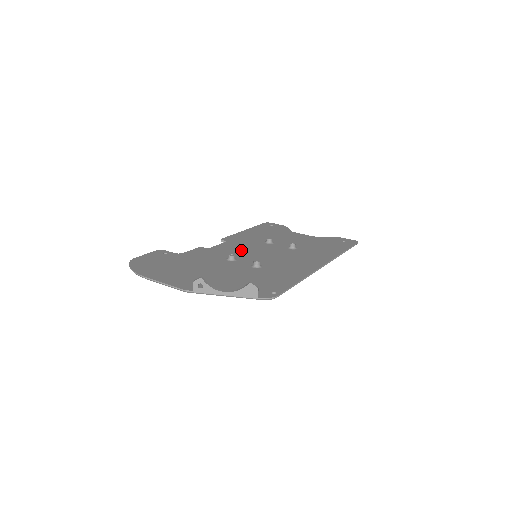
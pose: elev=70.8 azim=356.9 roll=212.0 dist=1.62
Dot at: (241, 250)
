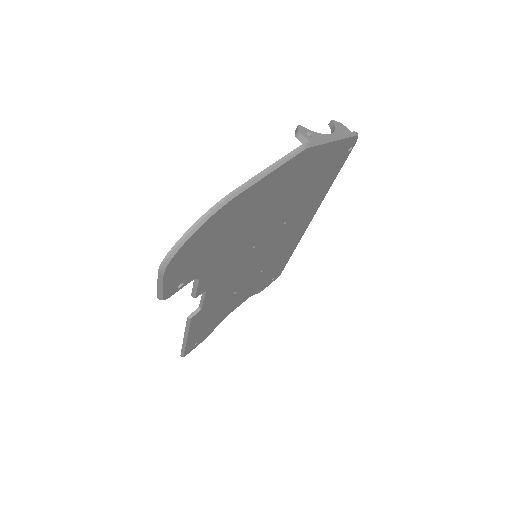
Dot at: occluded
